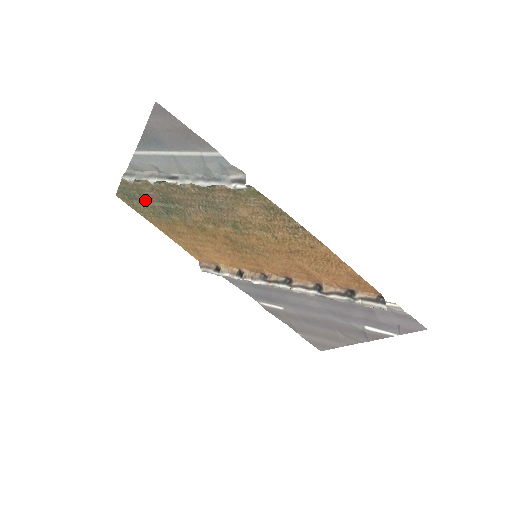
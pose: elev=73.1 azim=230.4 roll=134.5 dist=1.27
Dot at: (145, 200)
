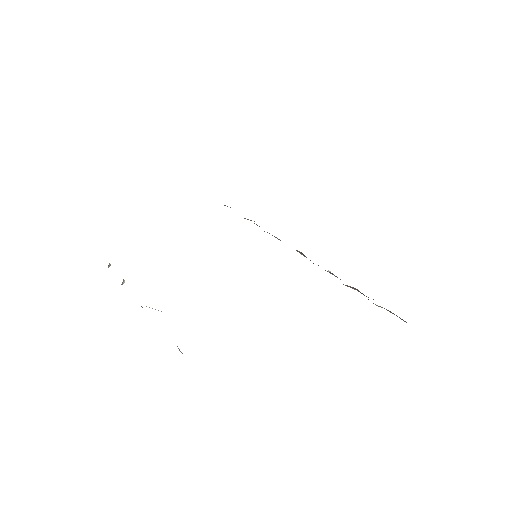
Dot at: occluded
